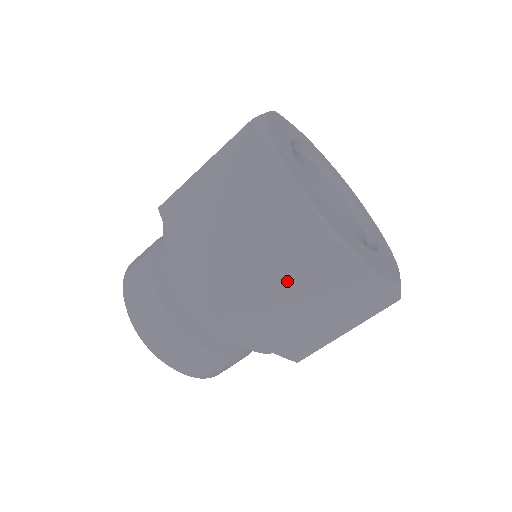
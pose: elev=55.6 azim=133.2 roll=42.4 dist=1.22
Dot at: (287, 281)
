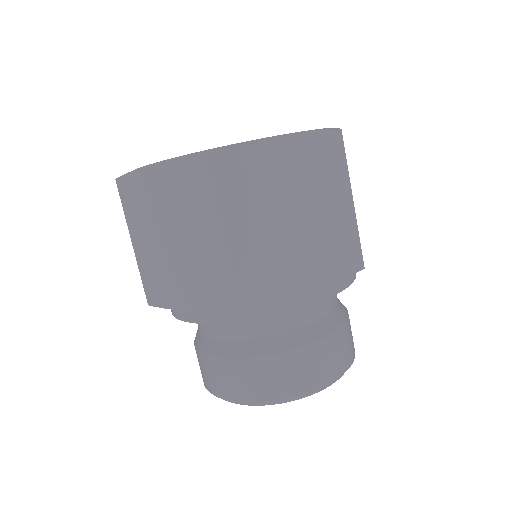
Dot at: (141, 232)
